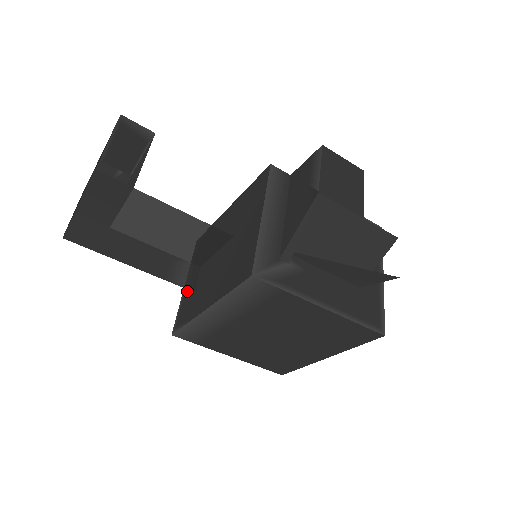
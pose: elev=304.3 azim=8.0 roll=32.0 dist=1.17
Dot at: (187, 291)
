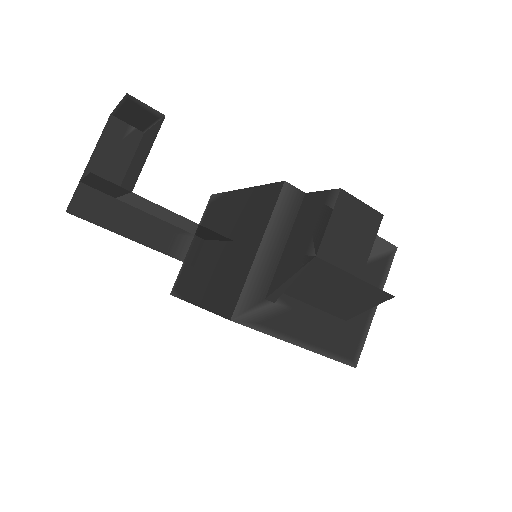
Dot at: occluded
